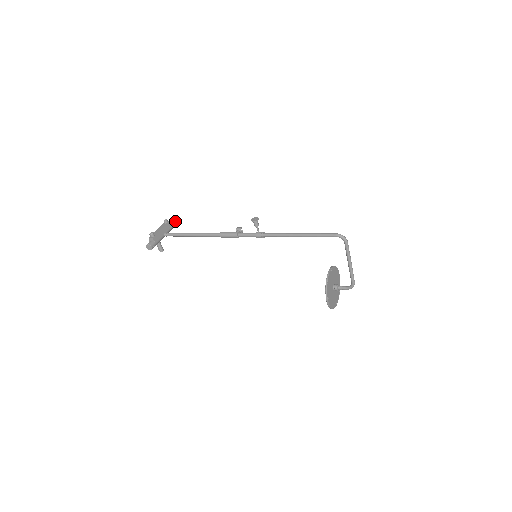
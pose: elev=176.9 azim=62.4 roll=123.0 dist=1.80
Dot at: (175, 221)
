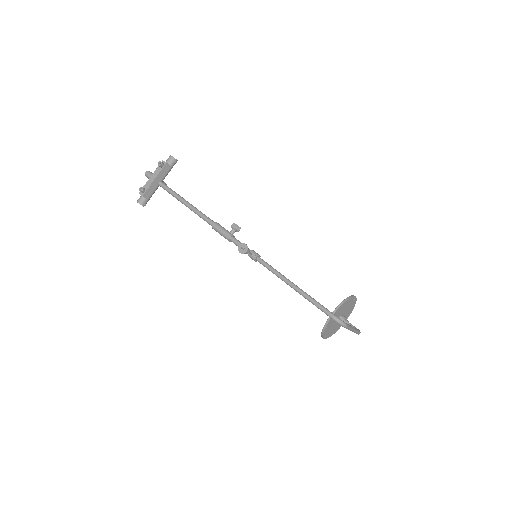
Dot at: (174, 159)
